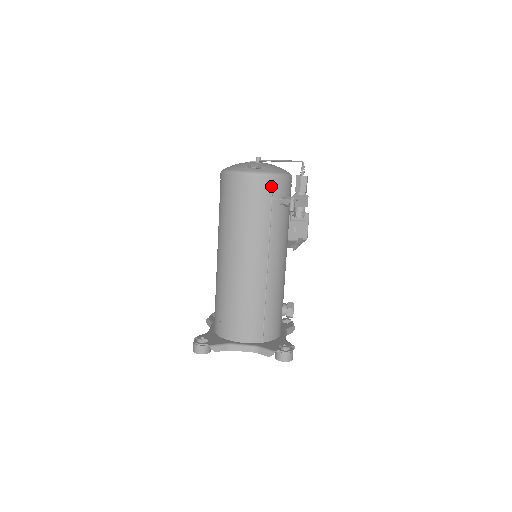
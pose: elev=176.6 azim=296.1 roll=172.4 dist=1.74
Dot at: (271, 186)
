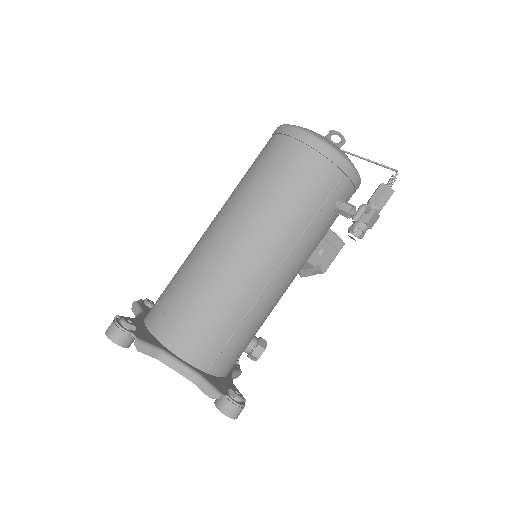
Dot at: (340, 177)
